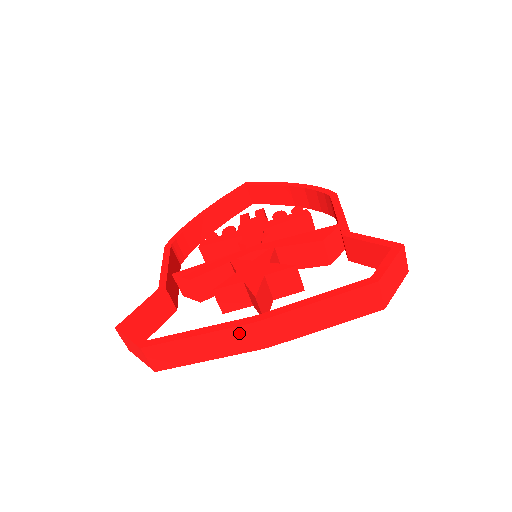
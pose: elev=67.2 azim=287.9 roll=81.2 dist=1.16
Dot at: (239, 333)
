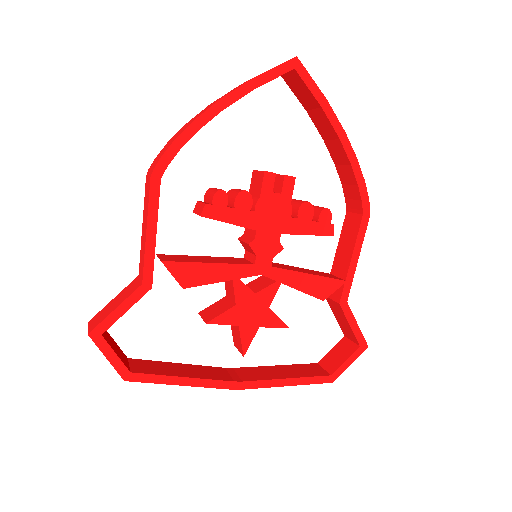
Dot at: (218, 385)
